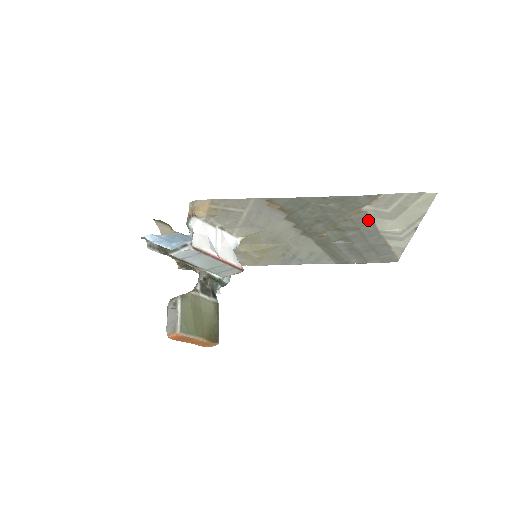
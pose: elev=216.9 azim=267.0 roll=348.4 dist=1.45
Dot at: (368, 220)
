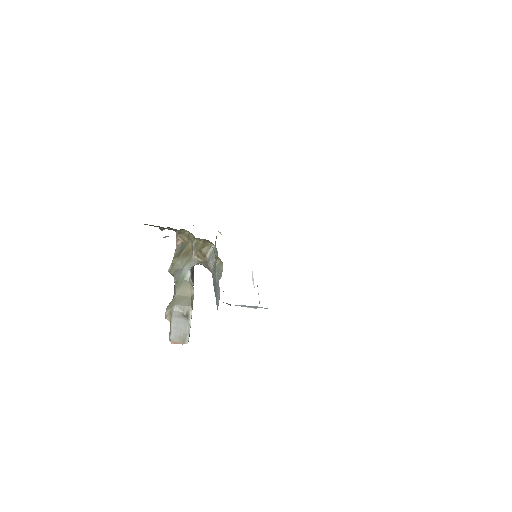
Dot at: occluded
